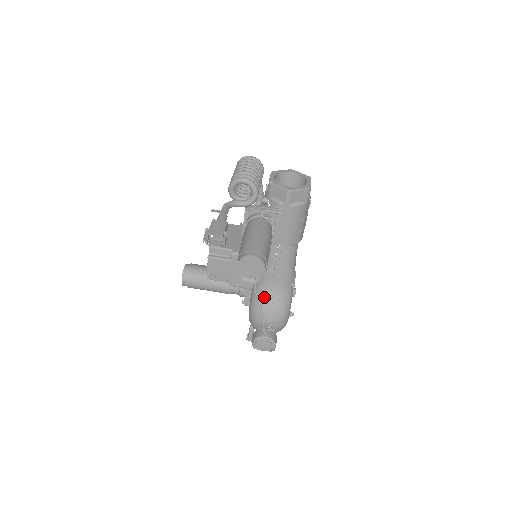
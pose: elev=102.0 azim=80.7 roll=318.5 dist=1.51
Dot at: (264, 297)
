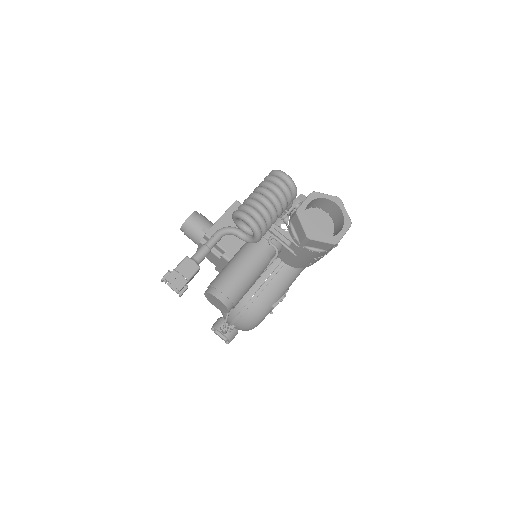
Dot at: (236, 306)
